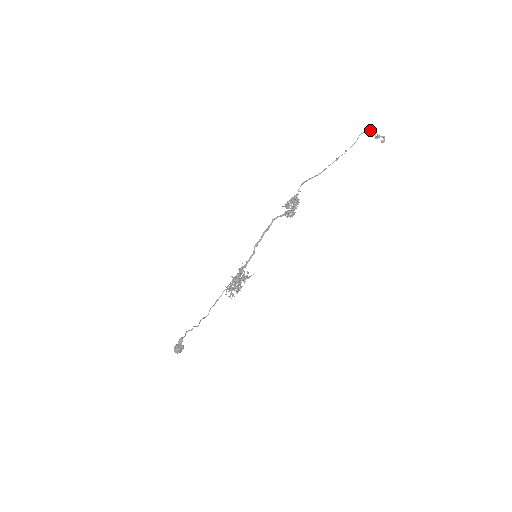
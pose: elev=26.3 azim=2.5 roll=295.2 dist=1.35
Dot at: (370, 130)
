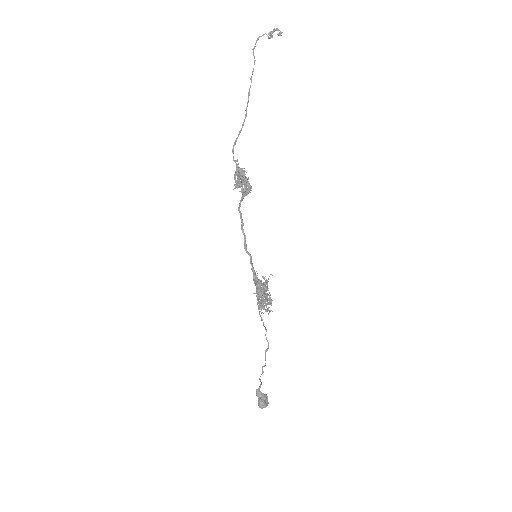
Dot at: (260, 36)
